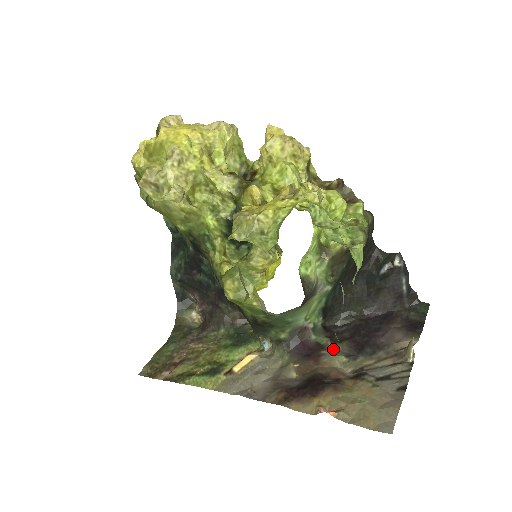
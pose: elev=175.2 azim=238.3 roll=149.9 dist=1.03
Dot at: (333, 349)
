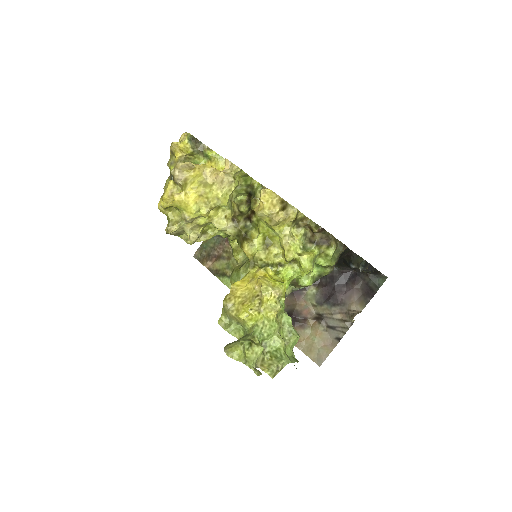
Dot at: (311, 291)
